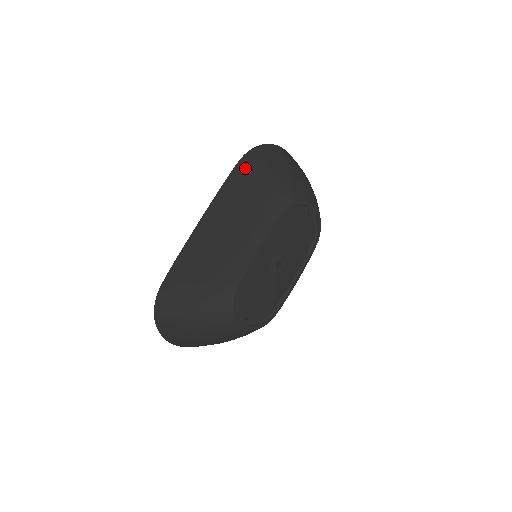
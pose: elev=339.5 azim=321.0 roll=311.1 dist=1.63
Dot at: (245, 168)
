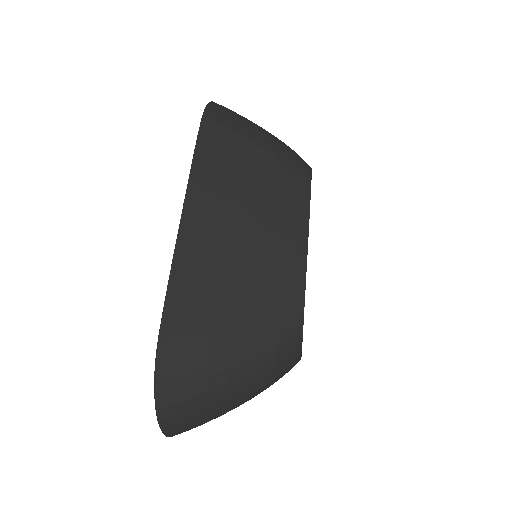
Dot at: (218, 130)
